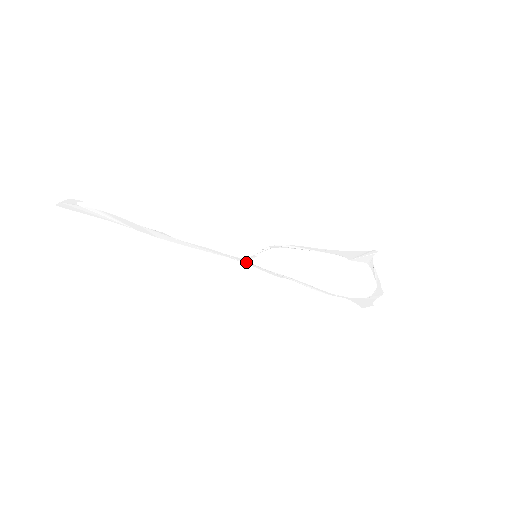
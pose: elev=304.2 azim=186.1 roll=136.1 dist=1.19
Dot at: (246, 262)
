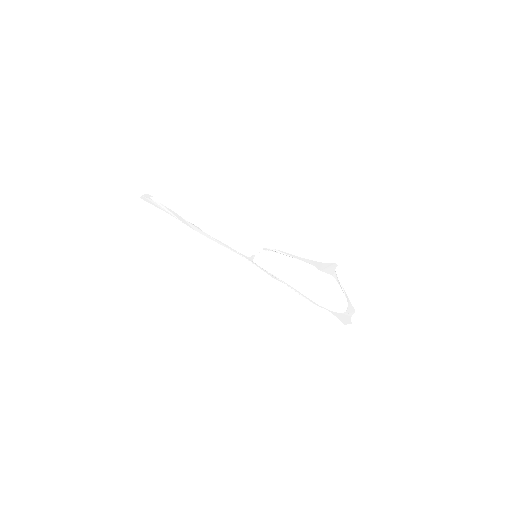
Dot at: (251, 260)
